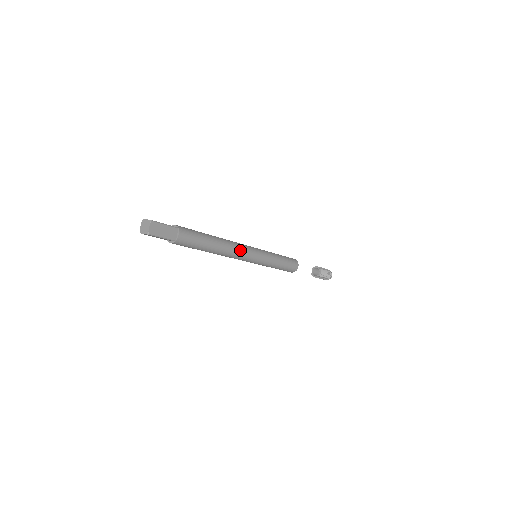
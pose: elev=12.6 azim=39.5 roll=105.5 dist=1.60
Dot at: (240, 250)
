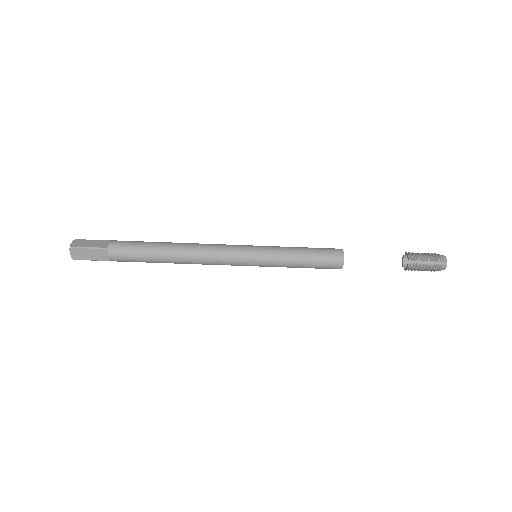
Dot at: (212, 245)
